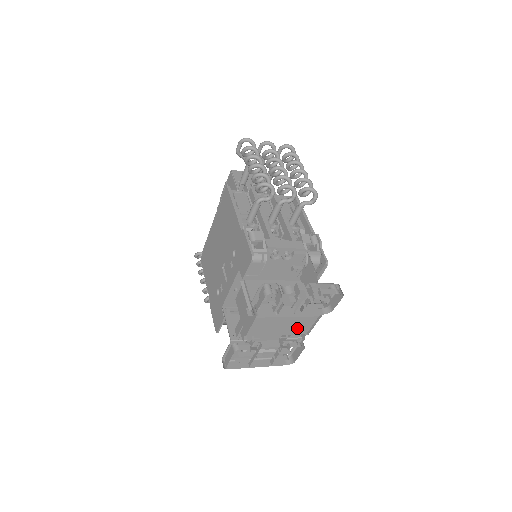
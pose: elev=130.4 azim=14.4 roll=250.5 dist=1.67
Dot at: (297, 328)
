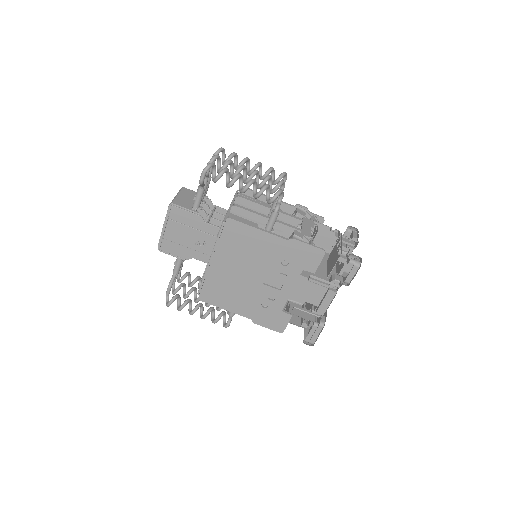
Dot at: occluded
